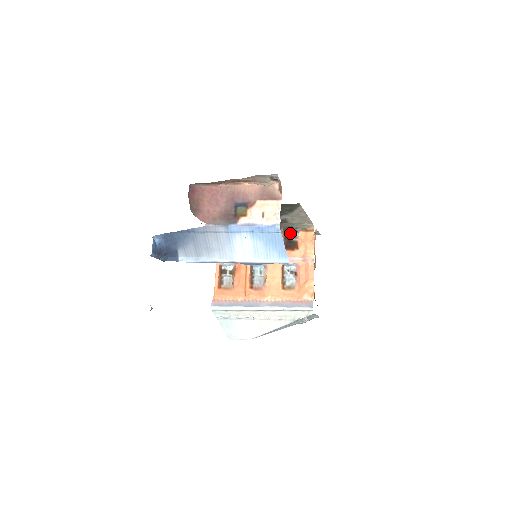
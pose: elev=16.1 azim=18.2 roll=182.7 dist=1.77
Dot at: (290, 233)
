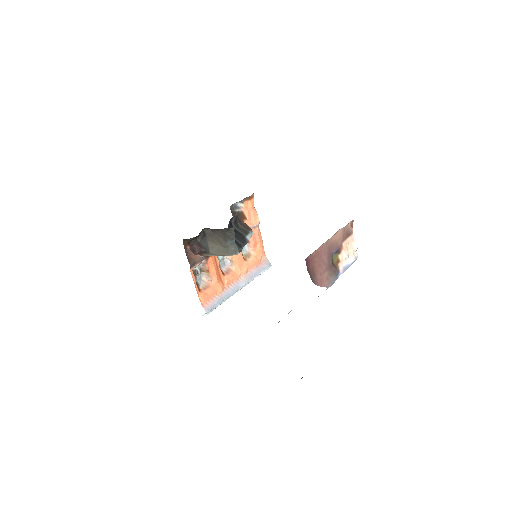
Dot at: (233, 205)
